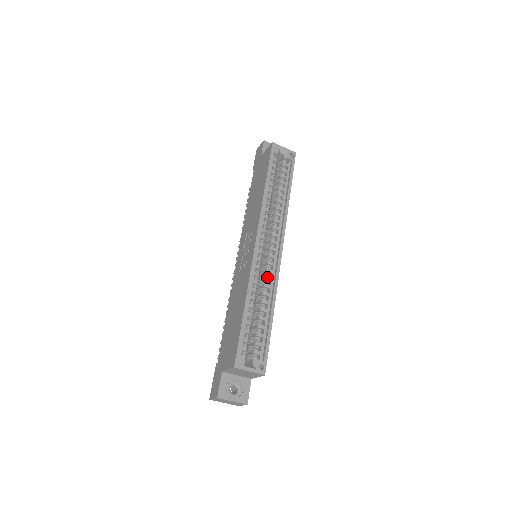
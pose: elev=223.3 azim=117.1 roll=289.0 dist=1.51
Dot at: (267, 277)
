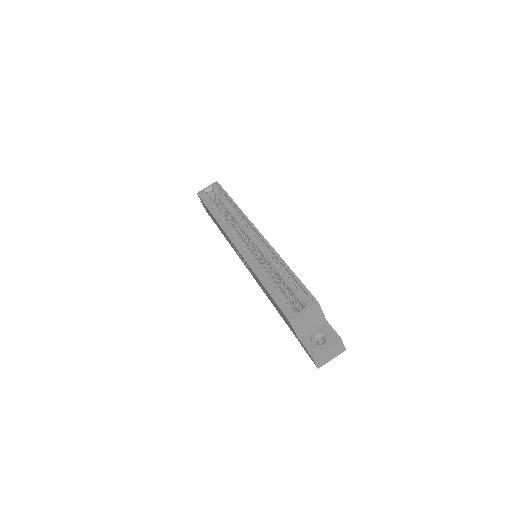
Dot at: (263, 253)
